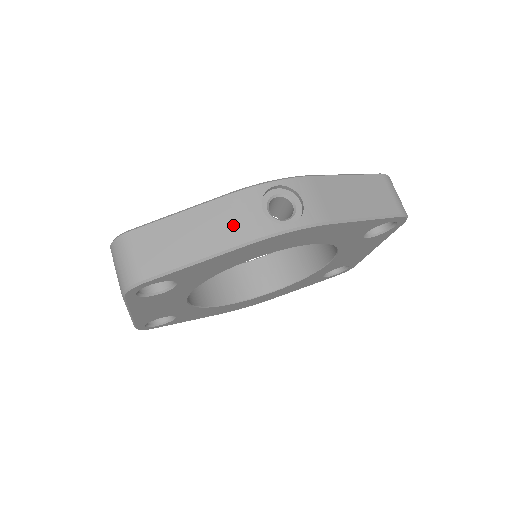
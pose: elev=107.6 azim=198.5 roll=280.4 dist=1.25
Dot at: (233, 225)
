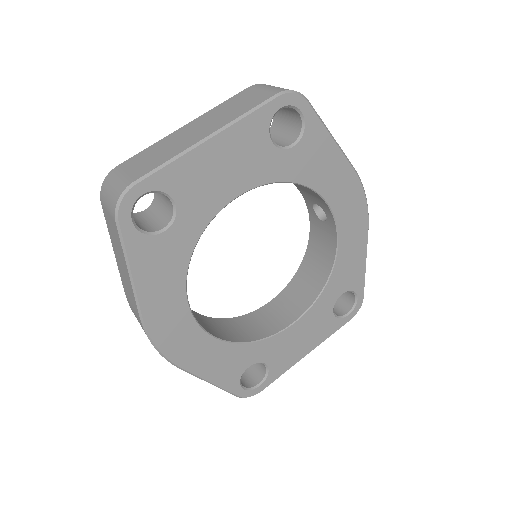
Dot at: occluded
